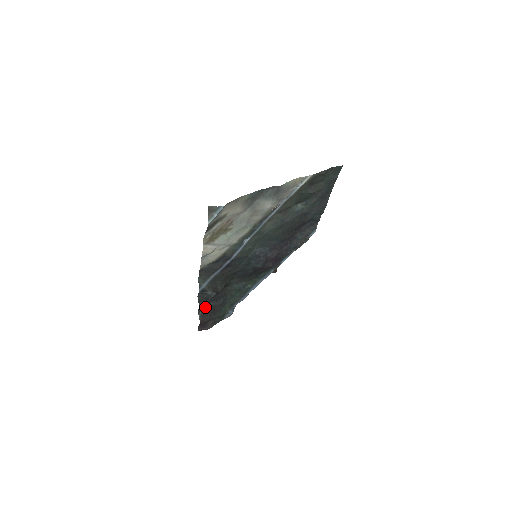
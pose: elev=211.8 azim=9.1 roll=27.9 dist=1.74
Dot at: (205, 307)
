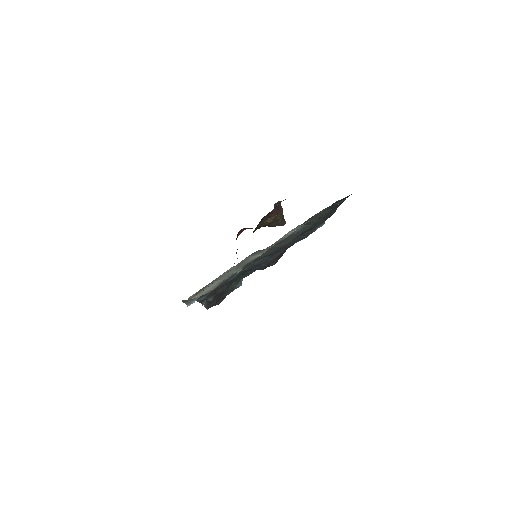
Dot at: occluded
